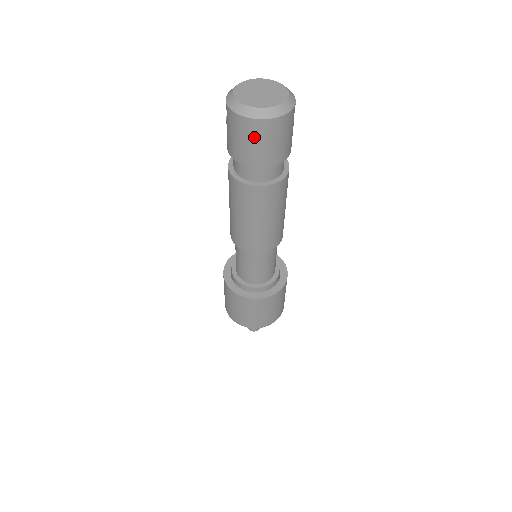
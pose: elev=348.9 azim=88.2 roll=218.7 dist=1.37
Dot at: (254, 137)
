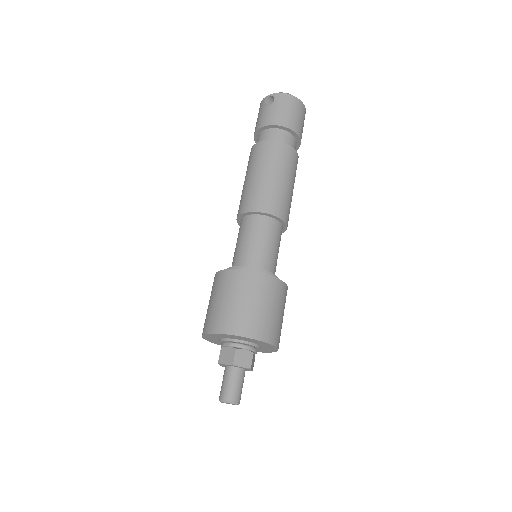
Dot at: (298, 111)
